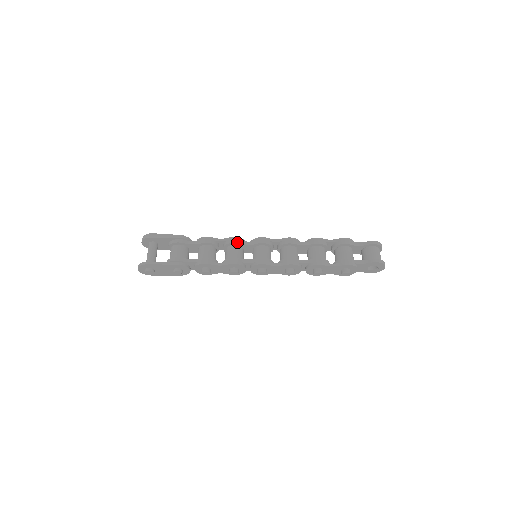
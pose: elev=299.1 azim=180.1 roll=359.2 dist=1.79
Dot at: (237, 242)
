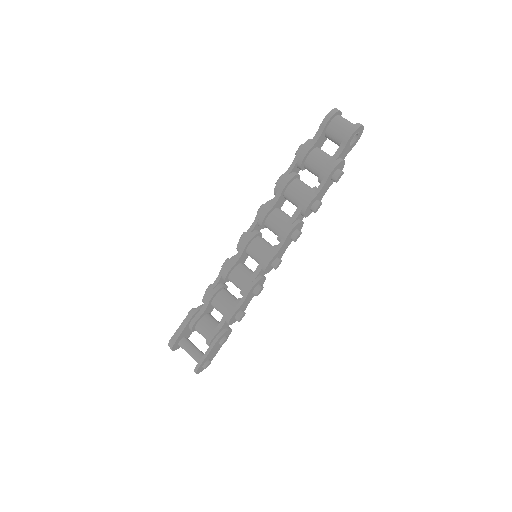
Dot at: (229, 269)
